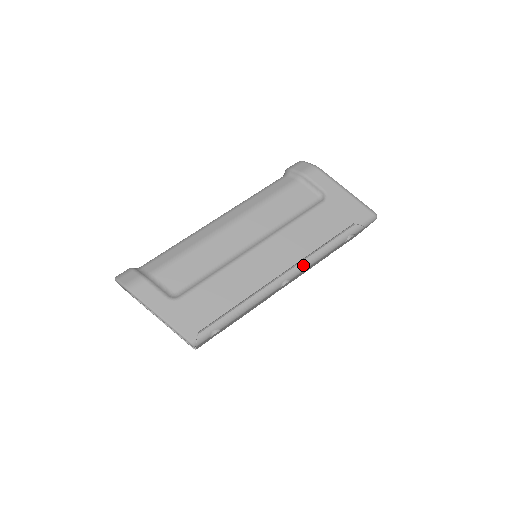
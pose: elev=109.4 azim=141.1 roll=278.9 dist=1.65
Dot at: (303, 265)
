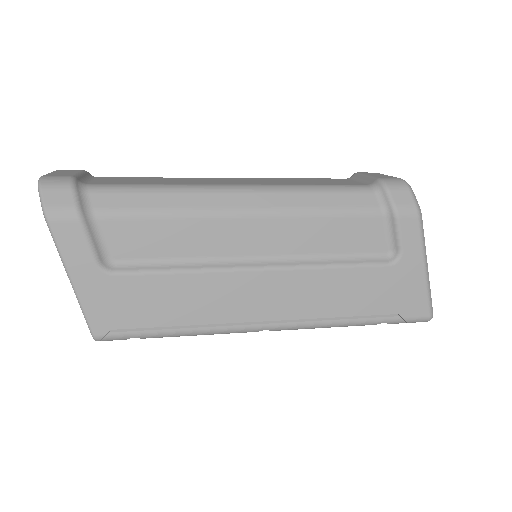
Dot at: (301, 326)
